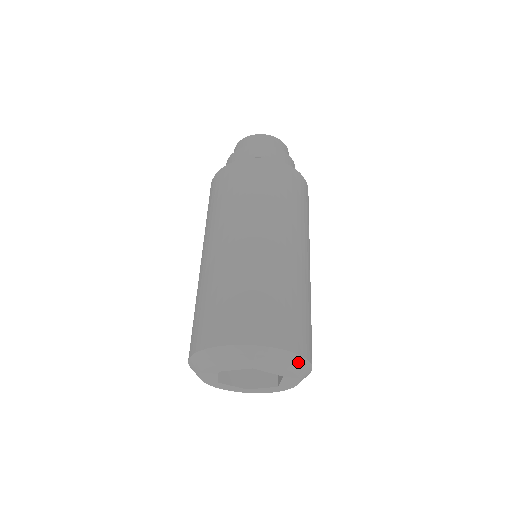
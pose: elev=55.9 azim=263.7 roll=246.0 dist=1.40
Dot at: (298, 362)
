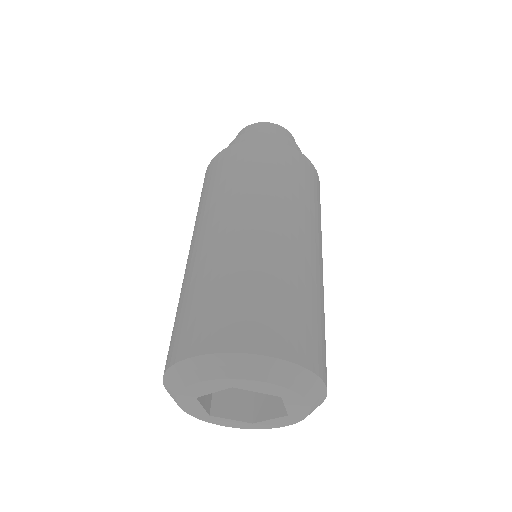
Dot at: (292, 373)
